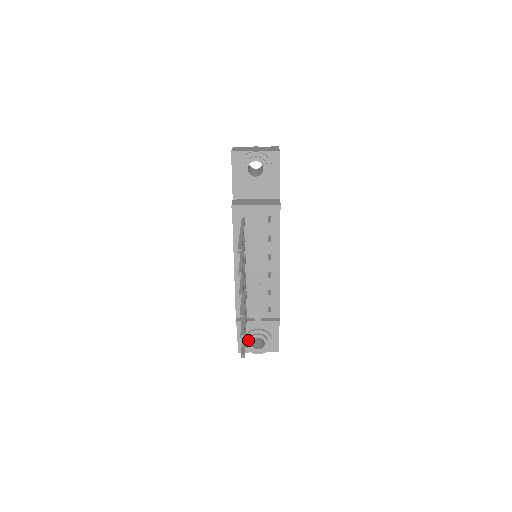
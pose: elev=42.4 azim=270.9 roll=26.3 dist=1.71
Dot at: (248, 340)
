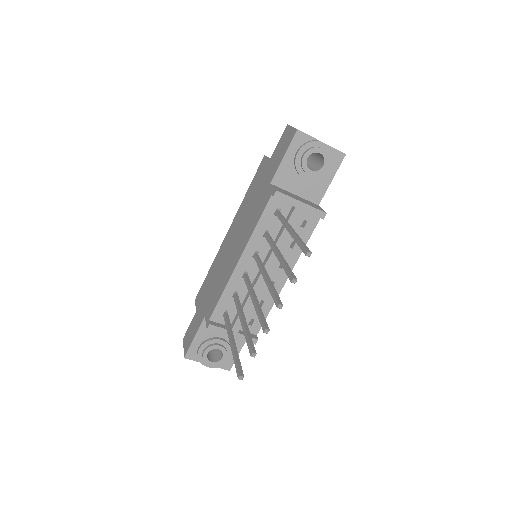
Dot at: (206, 348)
